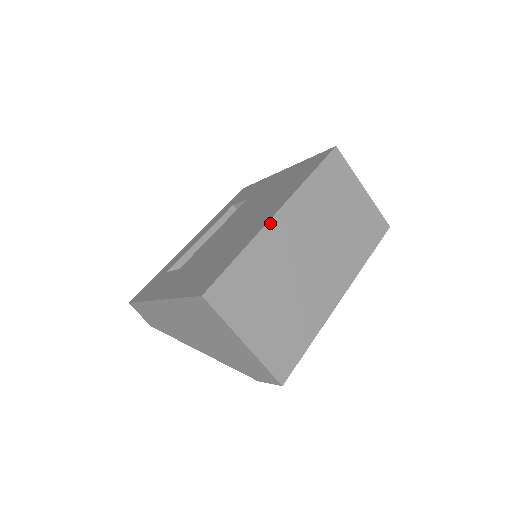
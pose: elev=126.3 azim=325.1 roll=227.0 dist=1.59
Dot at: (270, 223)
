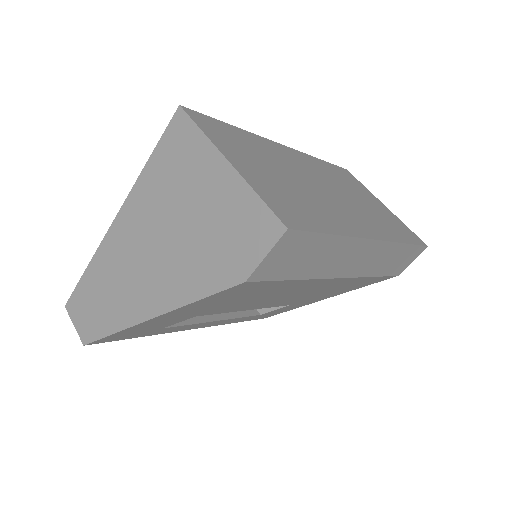
Dot at: (274, 143)
